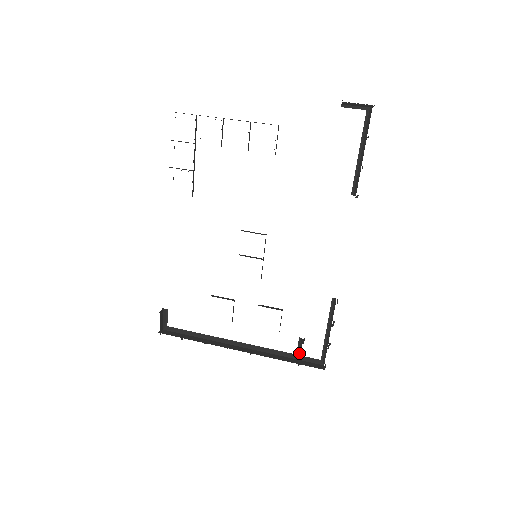
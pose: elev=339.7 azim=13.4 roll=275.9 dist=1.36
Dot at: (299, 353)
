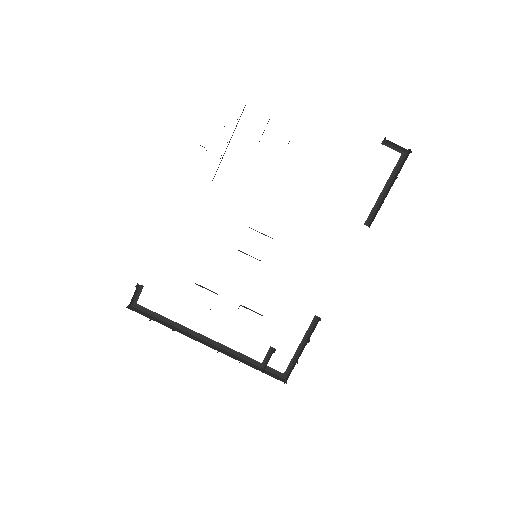
Dot at: (265, 362)
